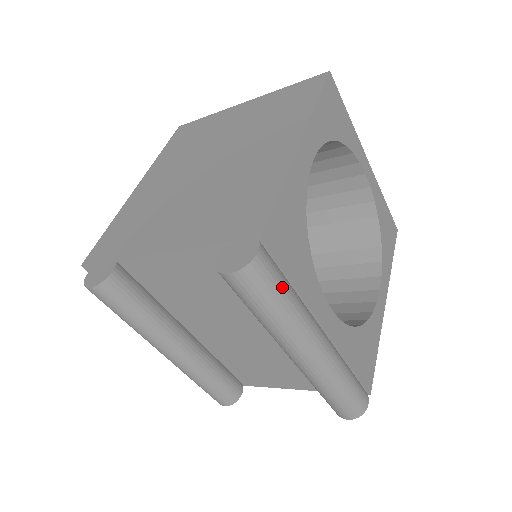
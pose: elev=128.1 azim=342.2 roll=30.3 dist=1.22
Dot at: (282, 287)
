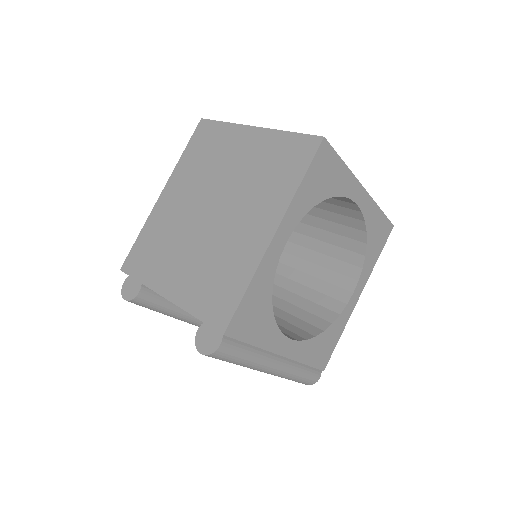
Dot at: (241, 353)
